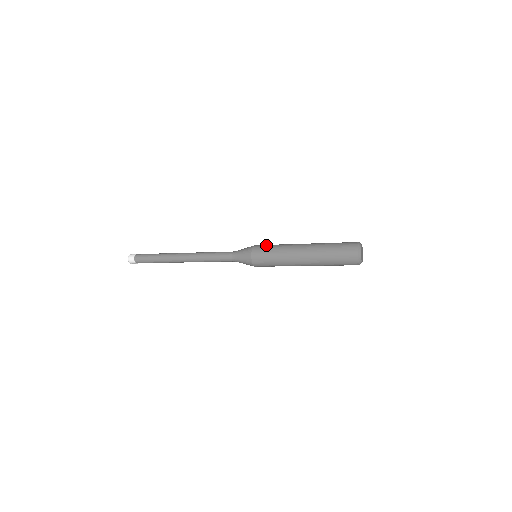
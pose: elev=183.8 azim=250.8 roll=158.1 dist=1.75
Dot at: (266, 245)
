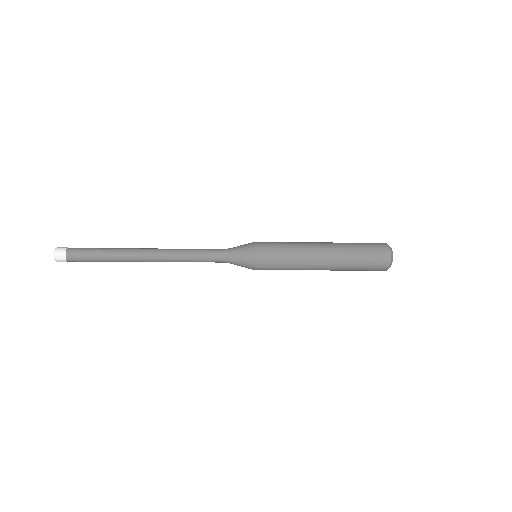
Dot at: (273, 245)
